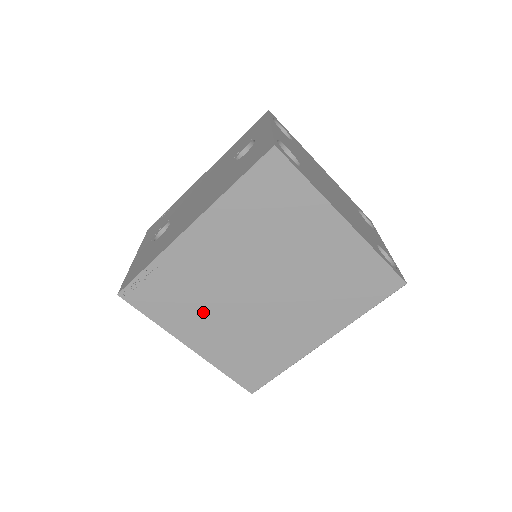
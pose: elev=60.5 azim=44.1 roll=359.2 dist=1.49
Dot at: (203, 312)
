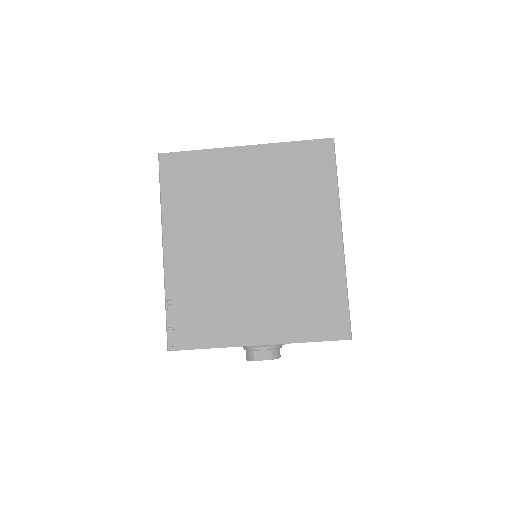
Dot at: (235, 303)
